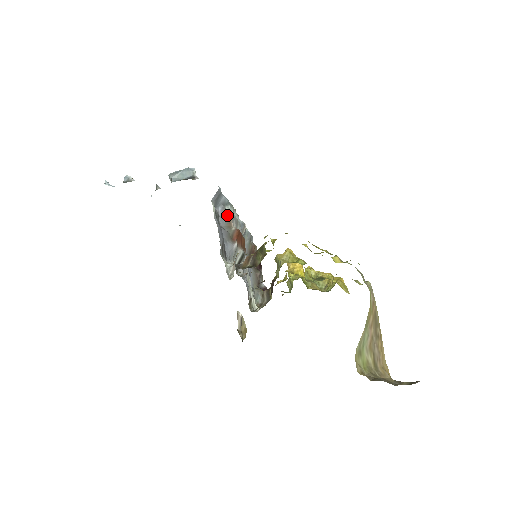
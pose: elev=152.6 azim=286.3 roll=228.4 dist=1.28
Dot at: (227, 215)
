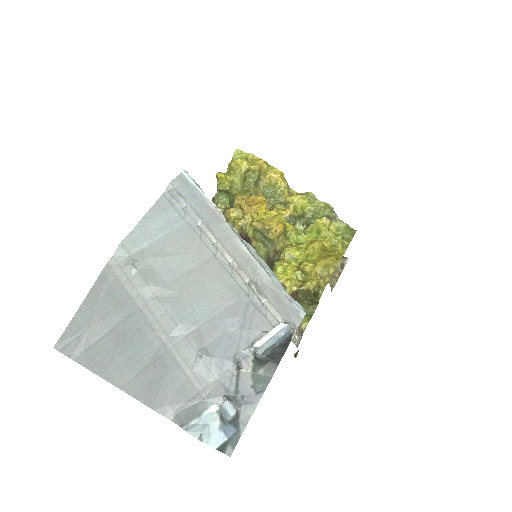
Dot at: occluded
